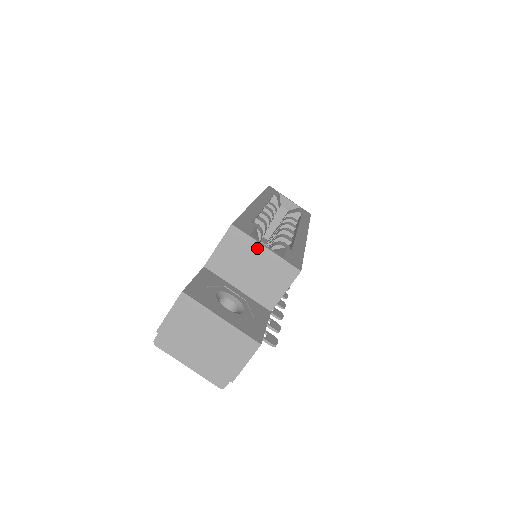
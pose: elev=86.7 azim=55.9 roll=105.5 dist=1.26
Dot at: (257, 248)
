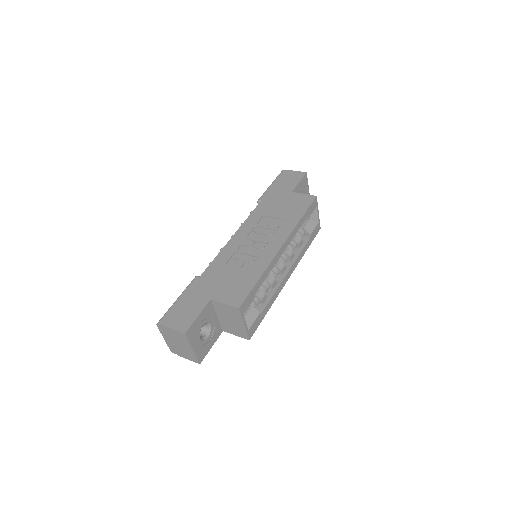
Dot at: (240, 321)
